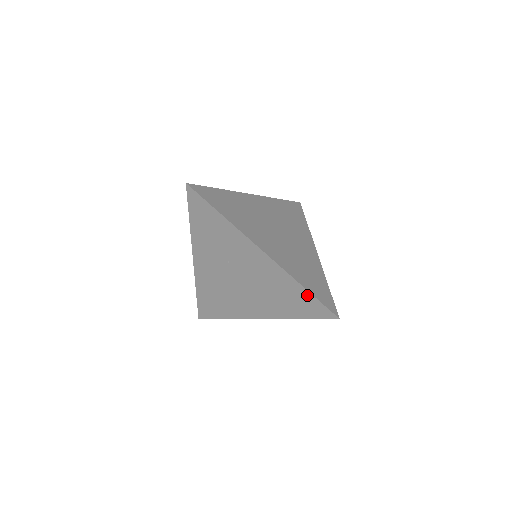
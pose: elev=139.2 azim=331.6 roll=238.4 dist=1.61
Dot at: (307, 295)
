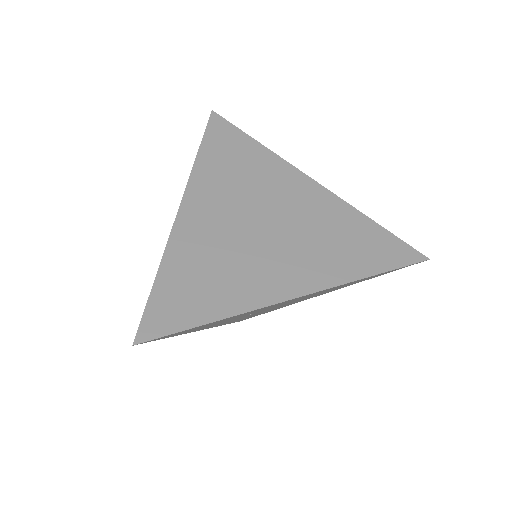
Dot at: occluded
